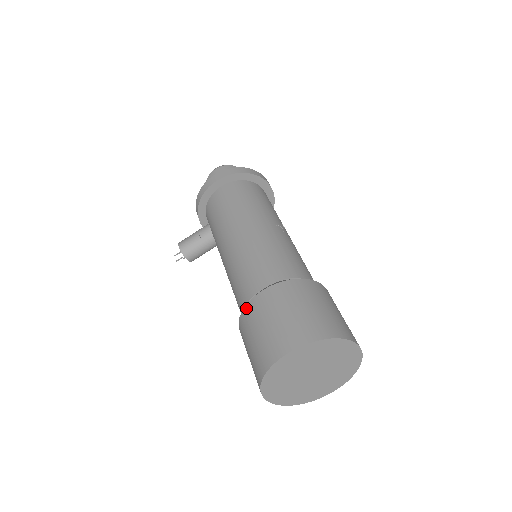
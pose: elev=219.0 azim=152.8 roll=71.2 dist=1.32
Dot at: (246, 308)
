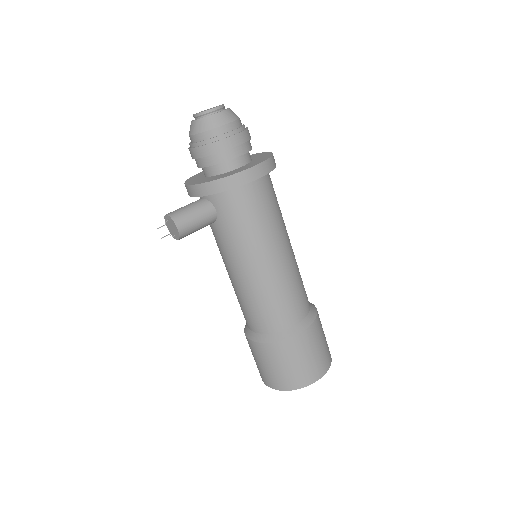
Dot at: (287, 342)
